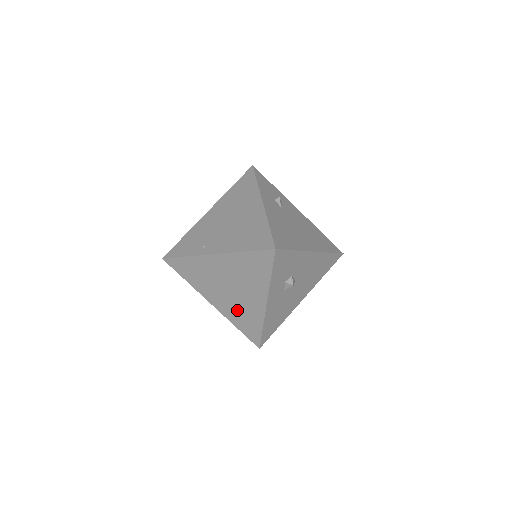
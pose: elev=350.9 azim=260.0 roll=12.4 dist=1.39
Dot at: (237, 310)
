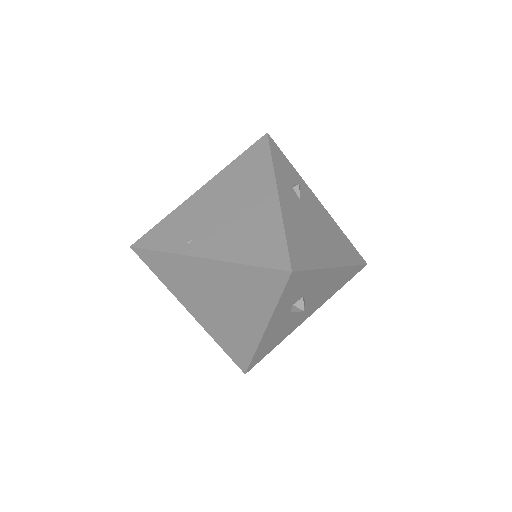
Dot at: (223, 328)
